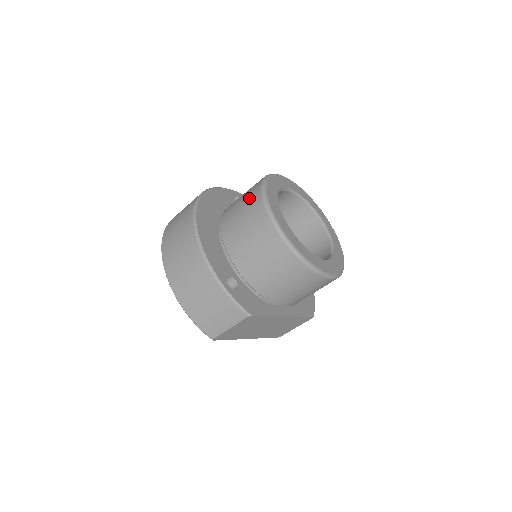
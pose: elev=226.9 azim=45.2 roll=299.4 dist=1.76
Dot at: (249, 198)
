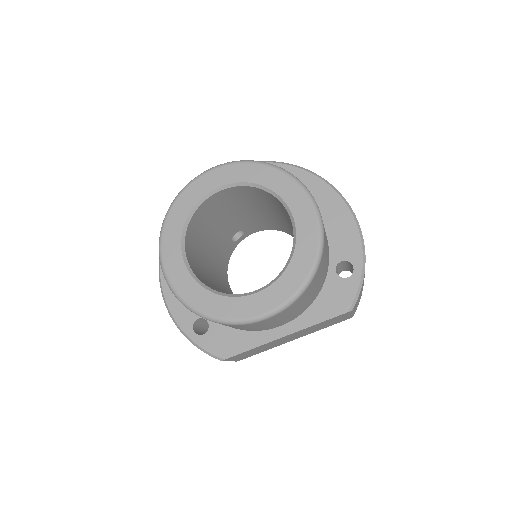
Dot at: occluded
